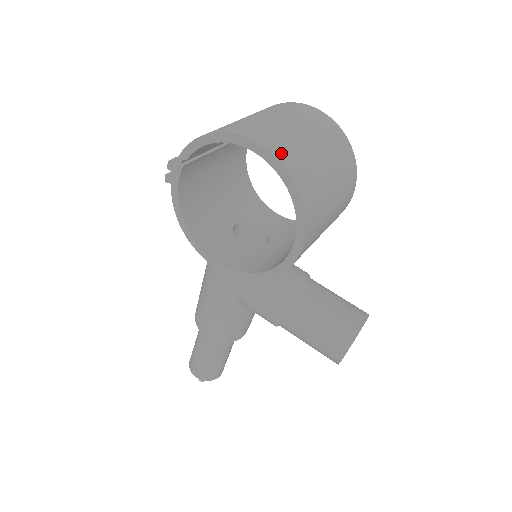
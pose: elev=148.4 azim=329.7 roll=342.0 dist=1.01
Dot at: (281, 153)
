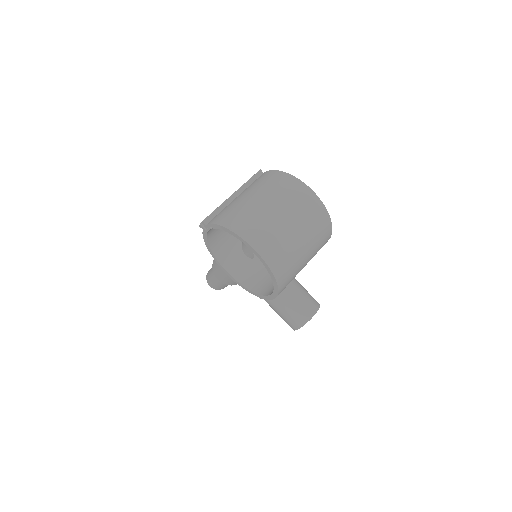
Dot at: (271, 257)
